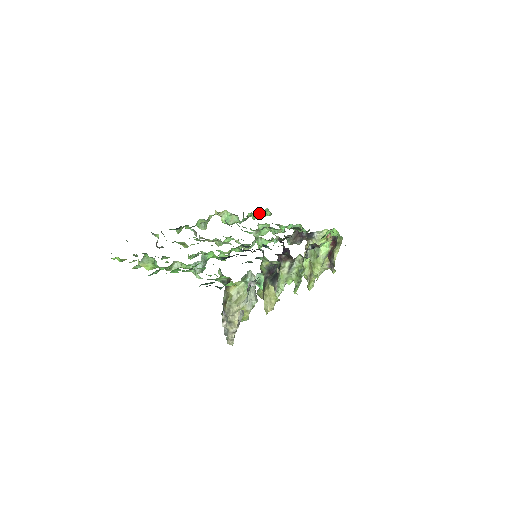
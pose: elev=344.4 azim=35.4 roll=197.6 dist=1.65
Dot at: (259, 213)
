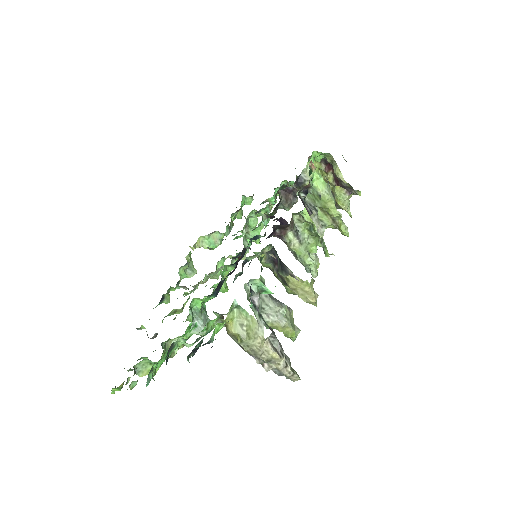
Dot at: occluded
